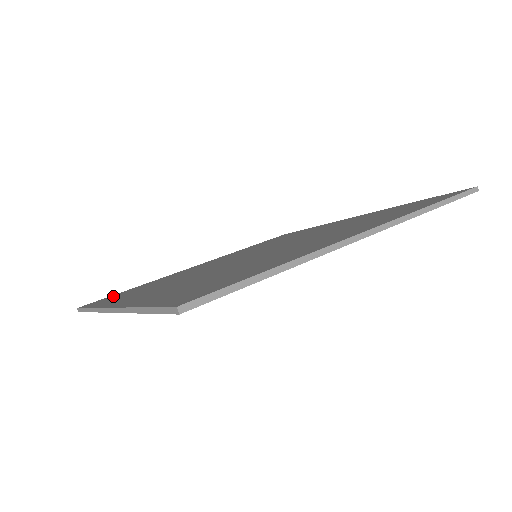
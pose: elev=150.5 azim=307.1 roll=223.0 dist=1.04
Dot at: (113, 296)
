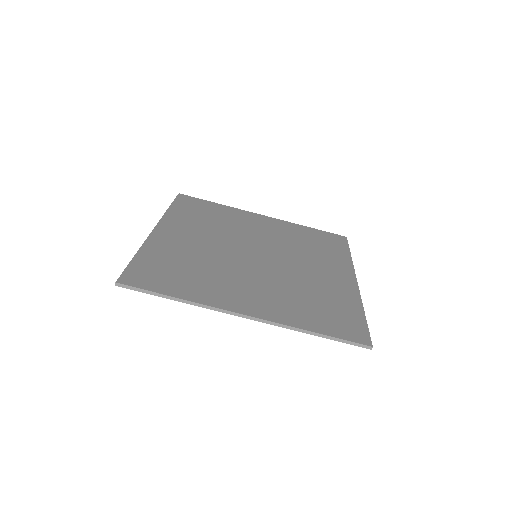
Dot at: (146, 272)
